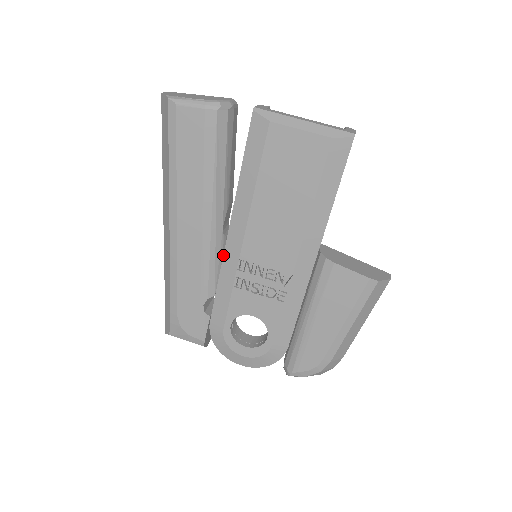
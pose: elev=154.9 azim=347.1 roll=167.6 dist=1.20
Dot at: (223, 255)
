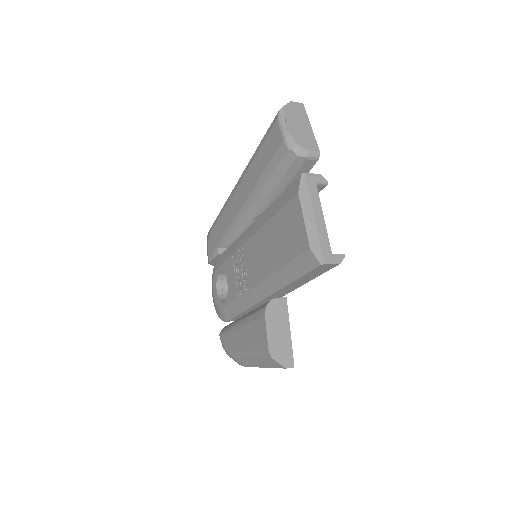
Dot at: (242, 233)
